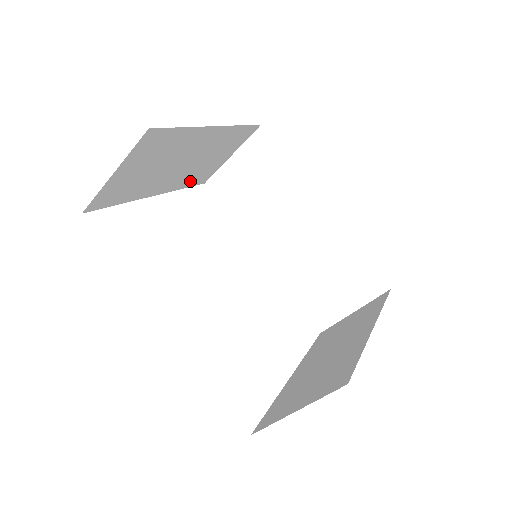
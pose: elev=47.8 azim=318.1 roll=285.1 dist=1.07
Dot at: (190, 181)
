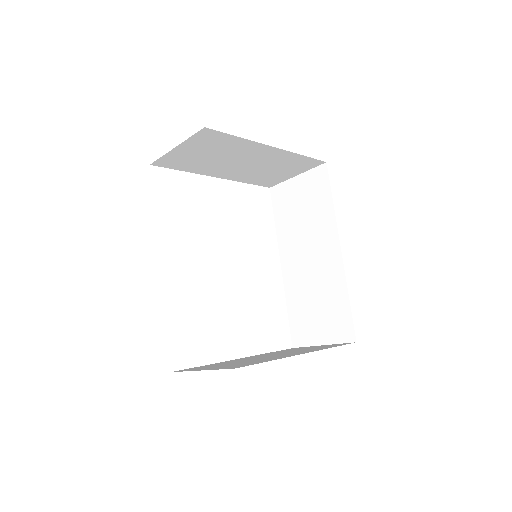
Dot at: (253, 180)
